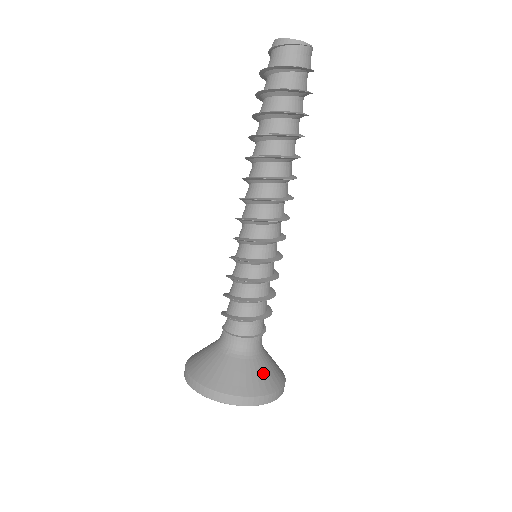
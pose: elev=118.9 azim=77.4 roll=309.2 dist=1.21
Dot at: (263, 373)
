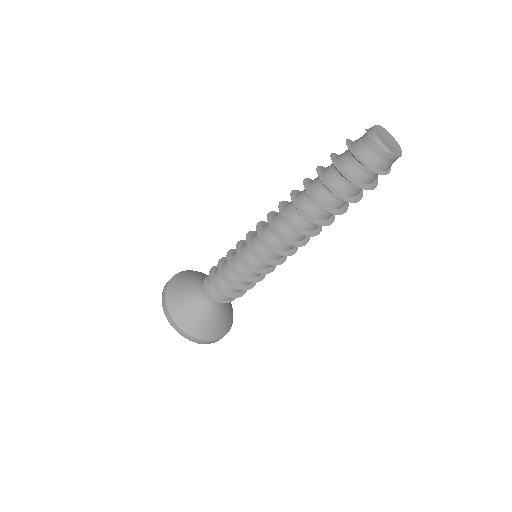
Dot at: (203, 323)
